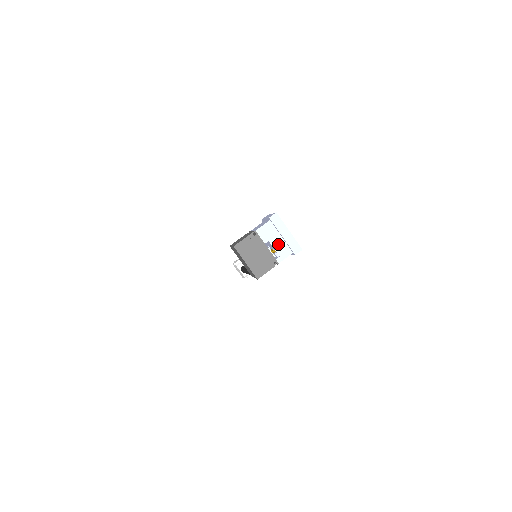
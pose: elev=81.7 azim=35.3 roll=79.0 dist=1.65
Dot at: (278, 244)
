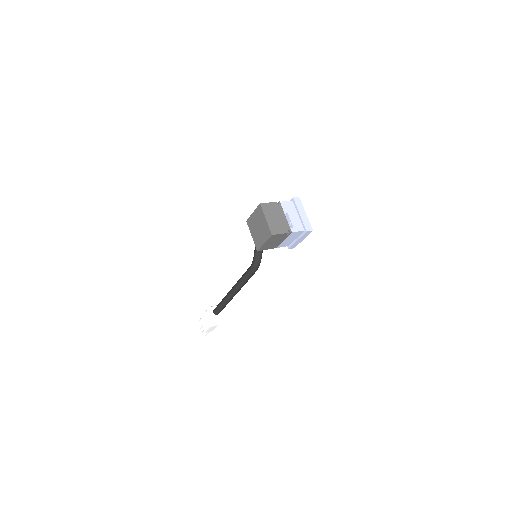
Dot at: (294, 219)
